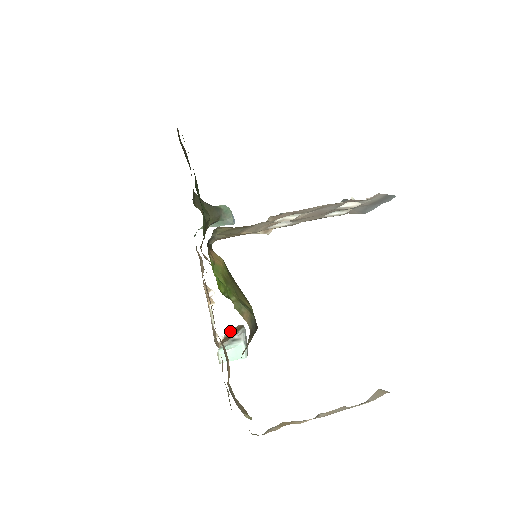
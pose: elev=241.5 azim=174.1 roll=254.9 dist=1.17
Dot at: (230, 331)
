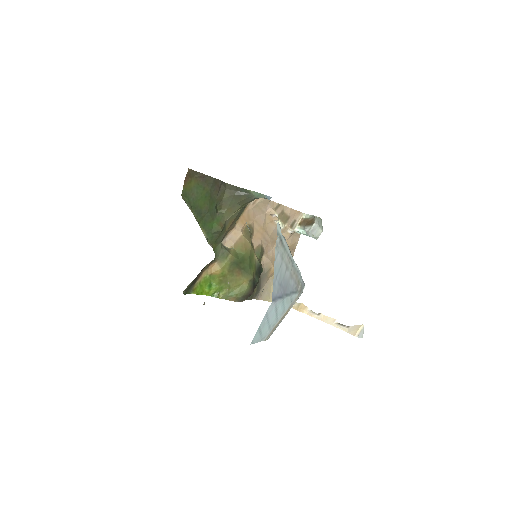
Dot at: (311, 216)
